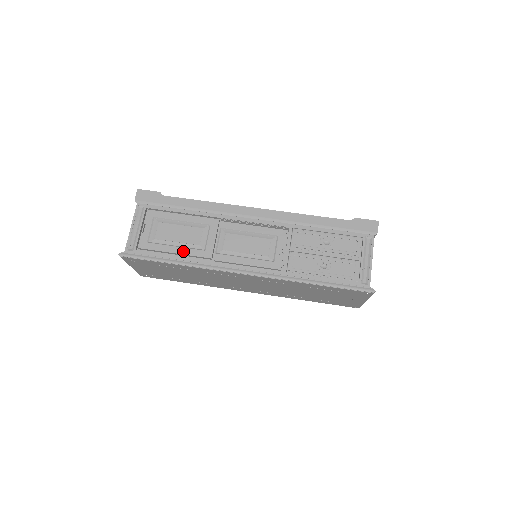
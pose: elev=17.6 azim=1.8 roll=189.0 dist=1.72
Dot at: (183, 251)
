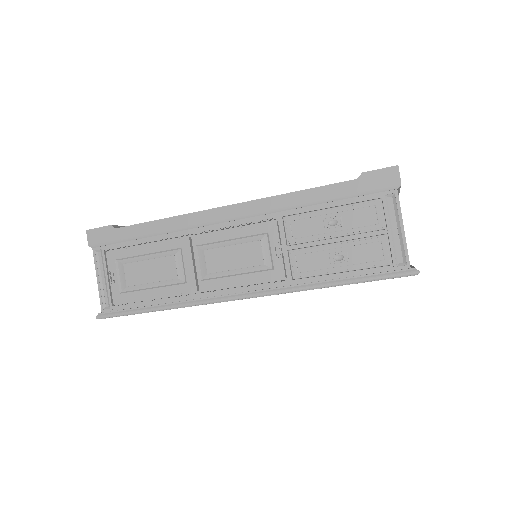
Dot at: (162, 292)
